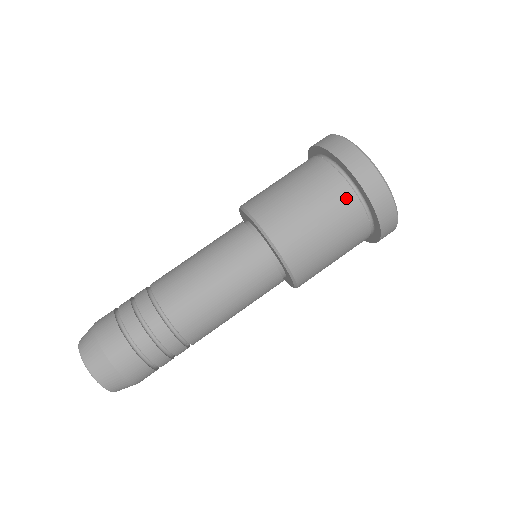
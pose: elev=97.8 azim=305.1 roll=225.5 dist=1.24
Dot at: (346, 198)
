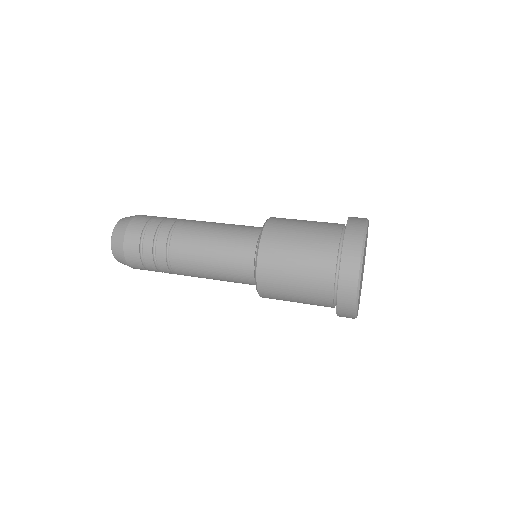
Dot at: (331, 240)
